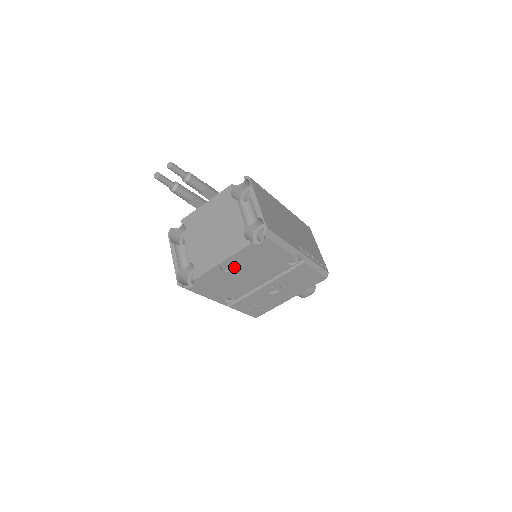
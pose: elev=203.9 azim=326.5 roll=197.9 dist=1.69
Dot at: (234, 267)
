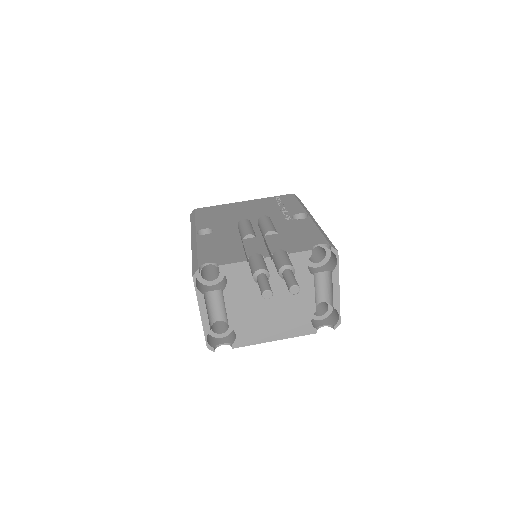
Dot at: occluded
